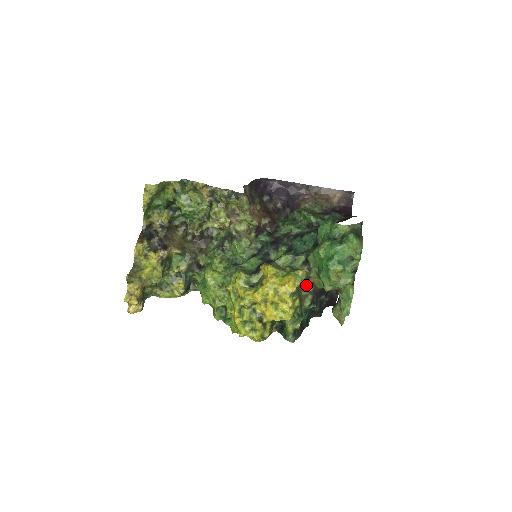
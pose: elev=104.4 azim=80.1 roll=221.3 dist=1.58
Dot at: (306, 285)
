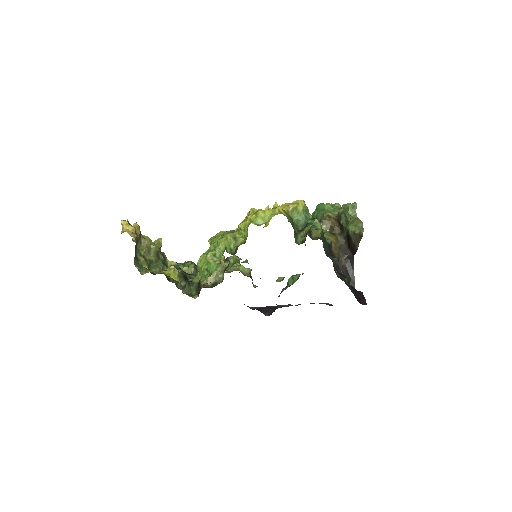
Dot at: occluded
